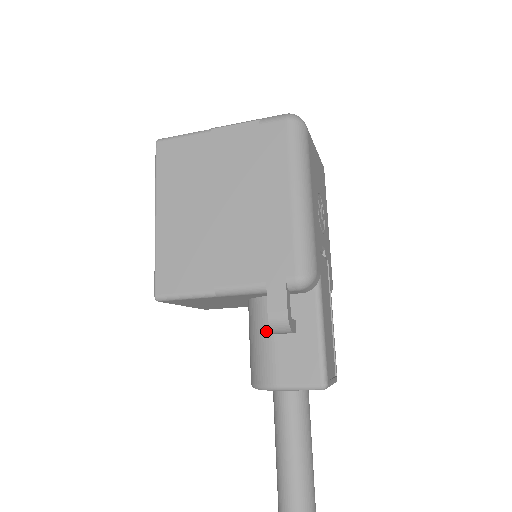
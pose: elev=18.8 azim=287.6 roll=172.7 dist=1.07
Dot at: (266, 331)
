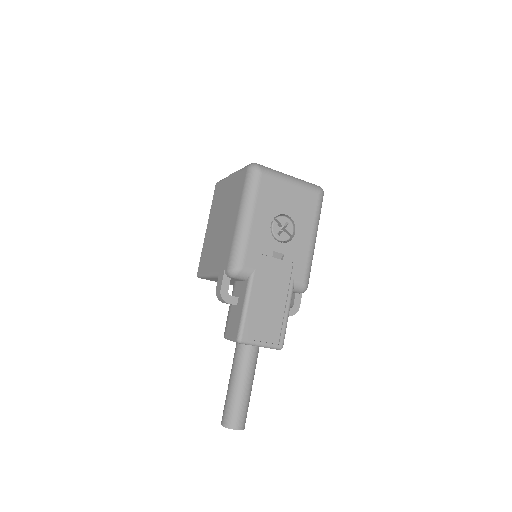
Dot at: occluded
